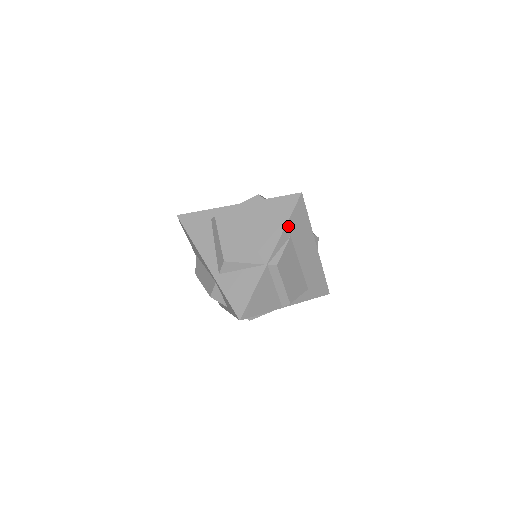
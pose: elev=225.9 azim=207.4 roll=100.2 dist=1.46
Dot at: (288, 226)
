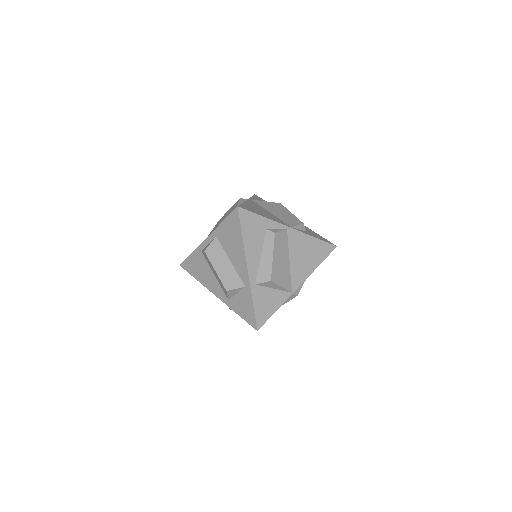
Dot at: (316, 267)
